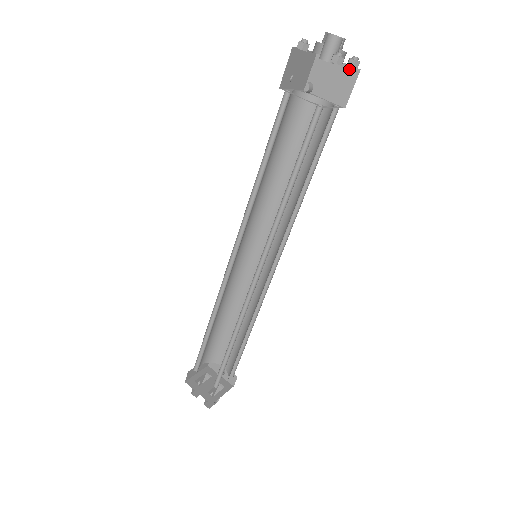
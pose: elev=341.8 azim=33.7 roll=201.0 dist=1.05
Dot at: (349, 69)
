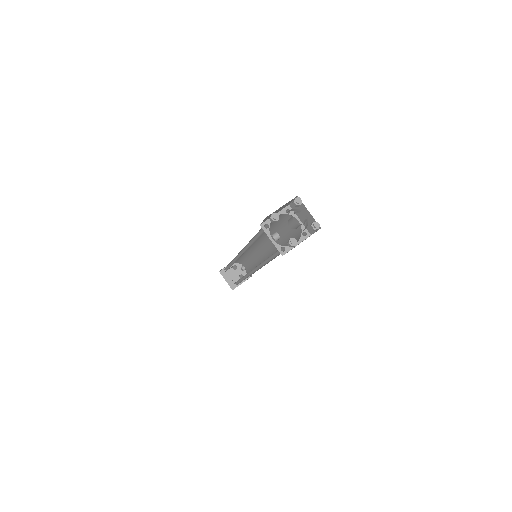
Dot at: occluded
